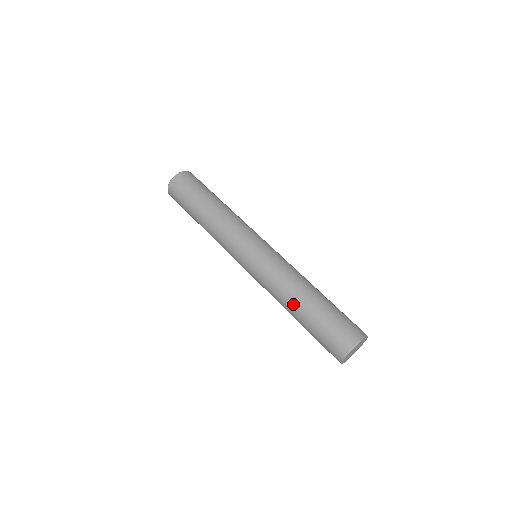
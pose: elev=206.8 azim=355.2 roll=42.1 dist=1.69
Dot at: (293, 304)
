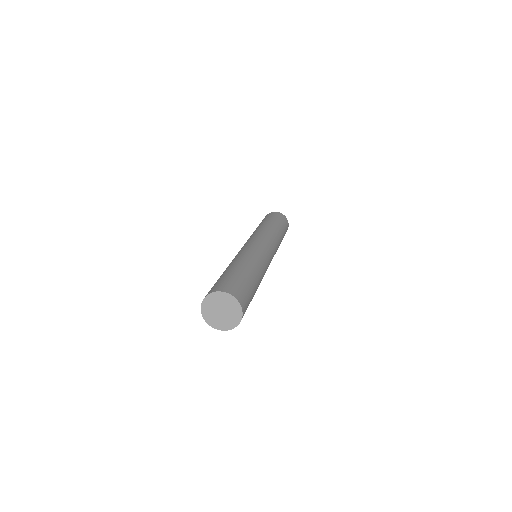
Dot at: (234, 263)
